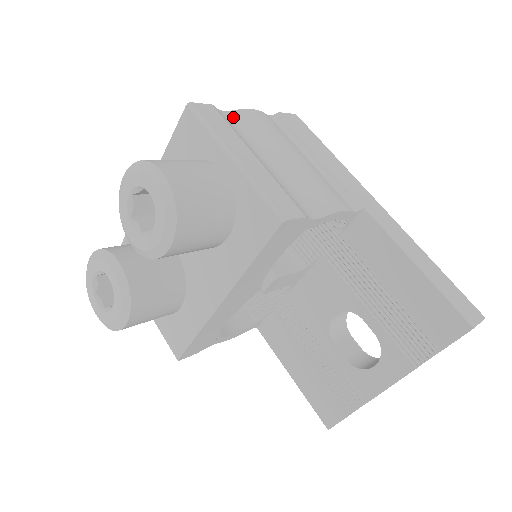
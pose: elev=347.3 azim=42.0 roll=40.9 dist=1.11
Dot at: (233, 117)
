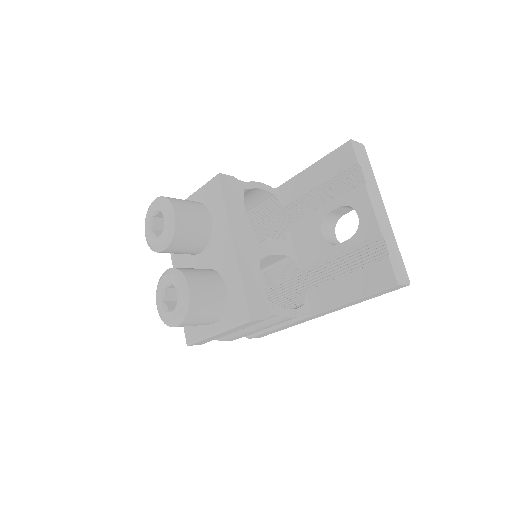
Dot at: occluded
